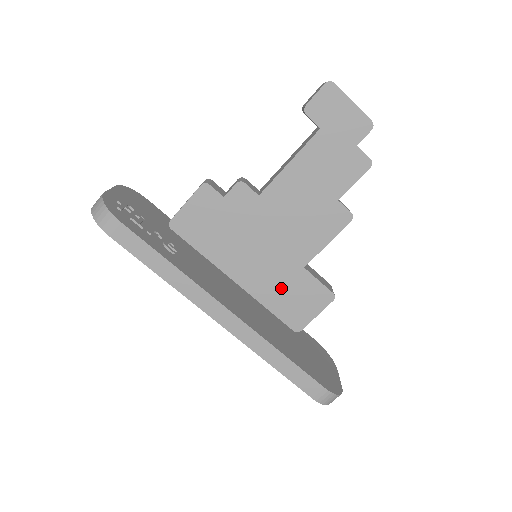
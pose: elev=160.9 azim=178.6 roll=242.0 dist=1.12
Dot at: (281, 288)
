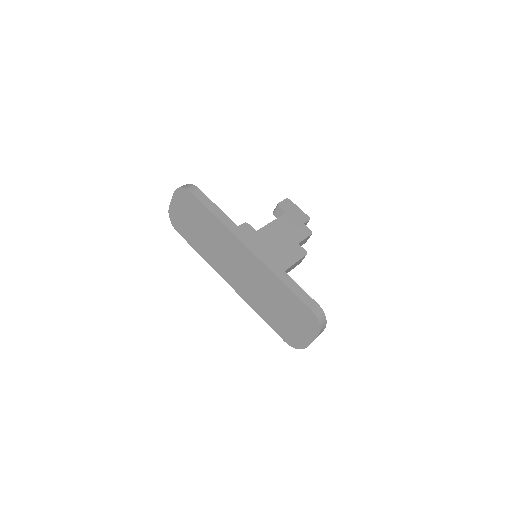
Dot at: occluded
